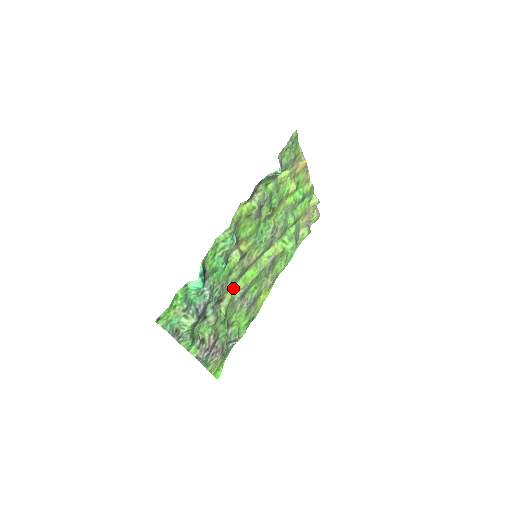
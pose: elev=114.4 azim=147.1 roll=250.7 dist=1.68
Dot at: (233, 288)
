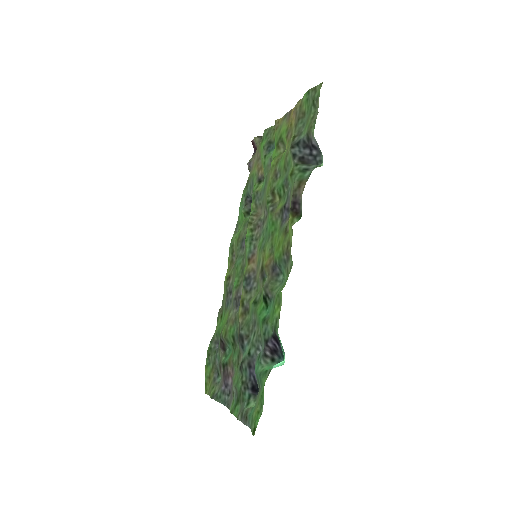
Dot at: (239, 306)
